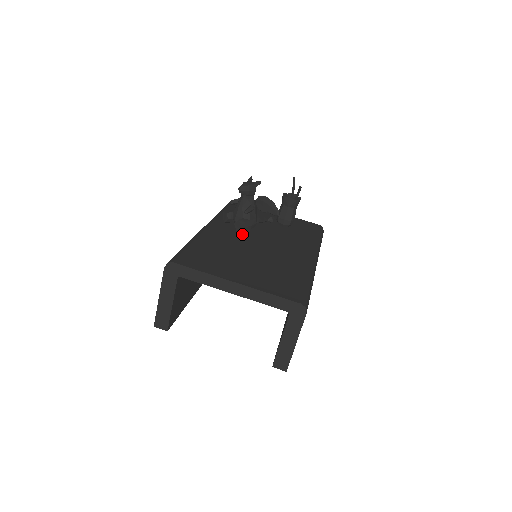
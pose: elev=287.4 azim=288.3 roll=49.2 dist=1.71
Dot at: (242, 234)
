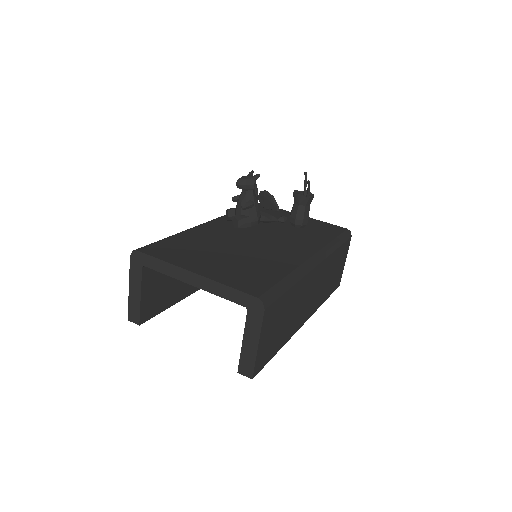
Dot at: (240, 231)
